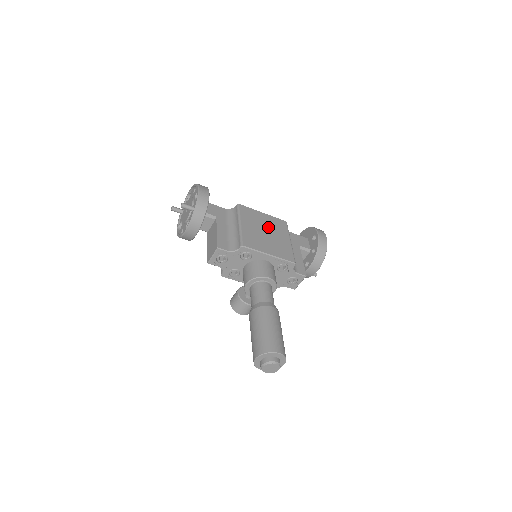
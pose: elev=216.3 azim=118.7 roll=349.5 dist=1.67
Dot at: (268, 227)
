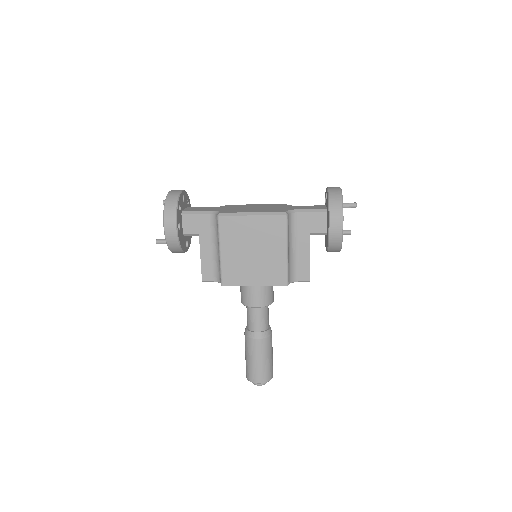
Dot at: (256, 240)
